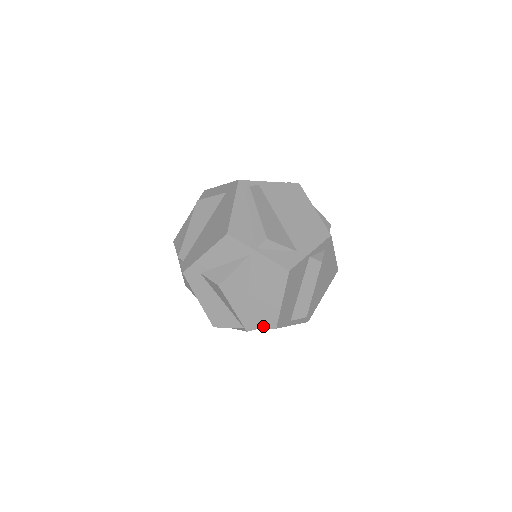
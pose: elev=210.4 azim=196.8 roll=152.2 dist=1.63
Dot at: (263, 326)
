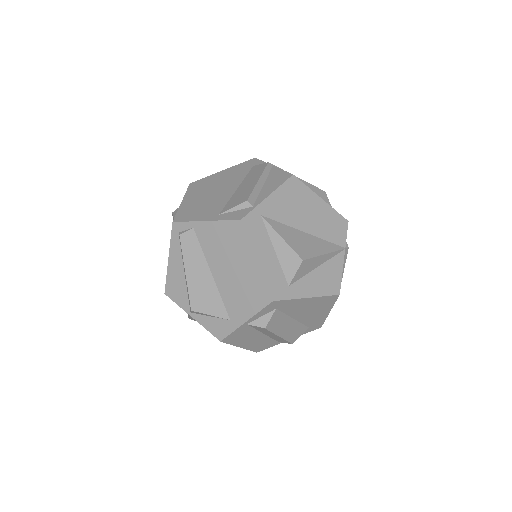
Dot at: occluded
